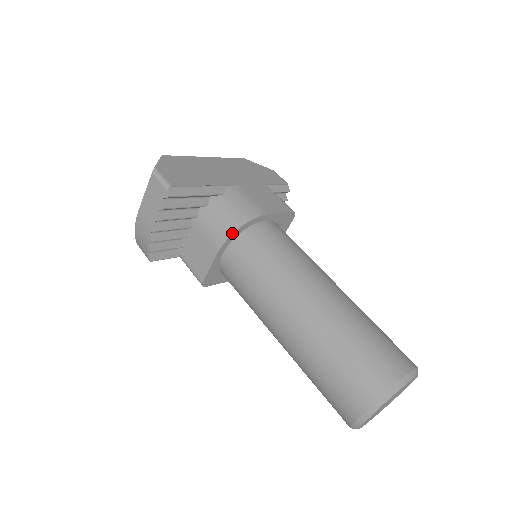
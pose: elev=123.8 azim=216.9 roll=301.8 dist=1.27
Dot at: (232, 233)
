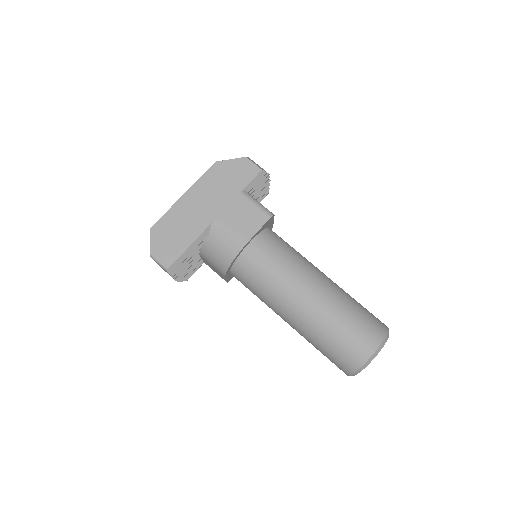
Dot at: (227, 268)
